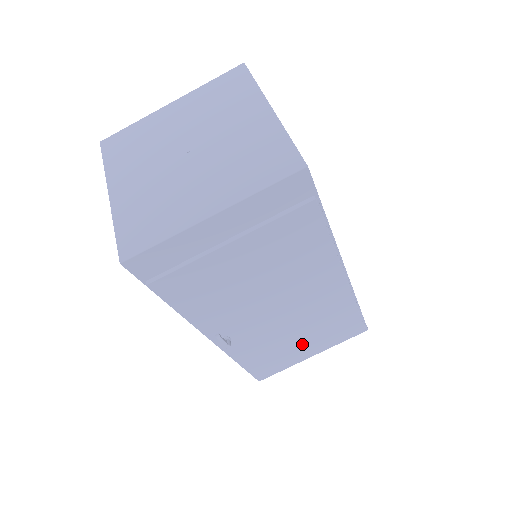
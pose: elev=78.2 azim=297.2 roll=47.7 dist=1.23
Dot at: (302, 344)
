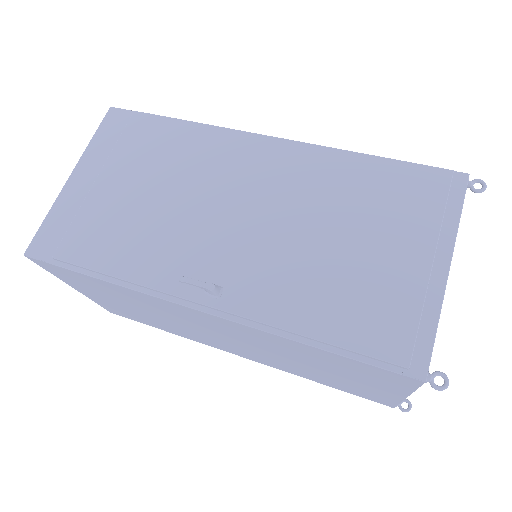
Dot at: (365, 246)
